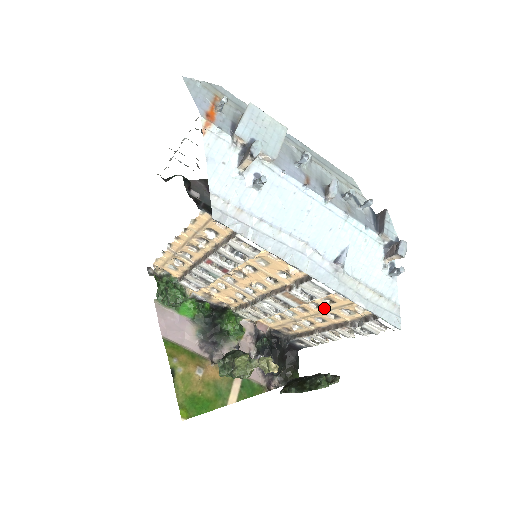
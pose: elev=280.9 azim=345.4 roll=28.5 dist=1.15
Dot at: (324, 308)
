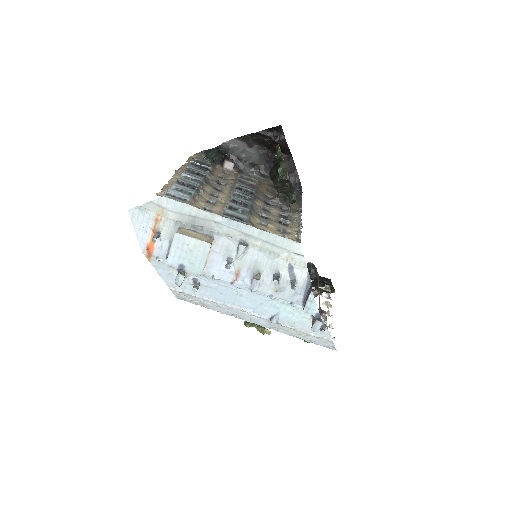
Dot at: occluded
